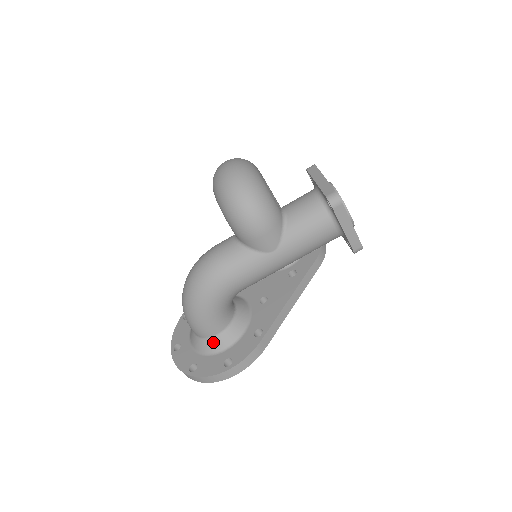
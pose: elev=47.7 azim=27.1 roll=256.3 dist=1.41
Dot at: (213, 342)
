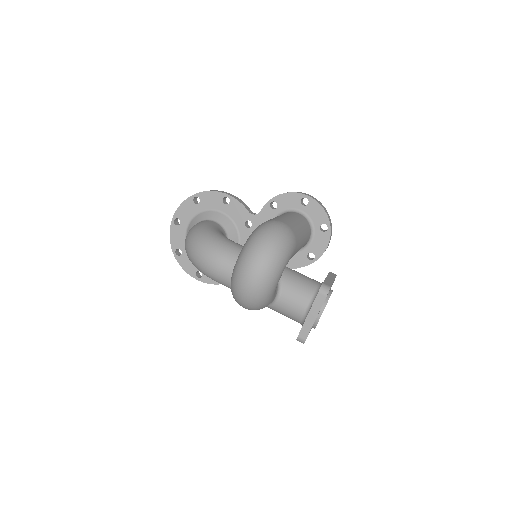
Dot at: occluded
